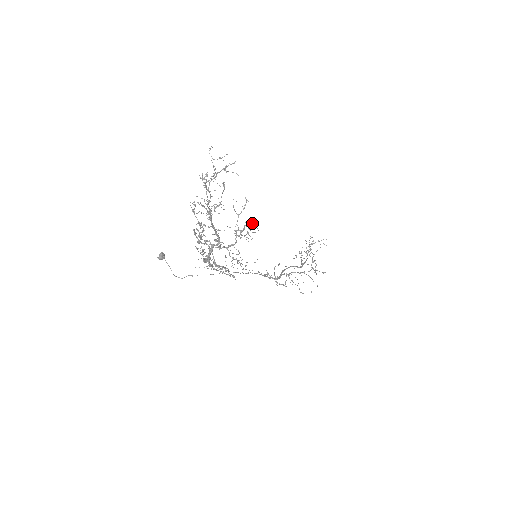
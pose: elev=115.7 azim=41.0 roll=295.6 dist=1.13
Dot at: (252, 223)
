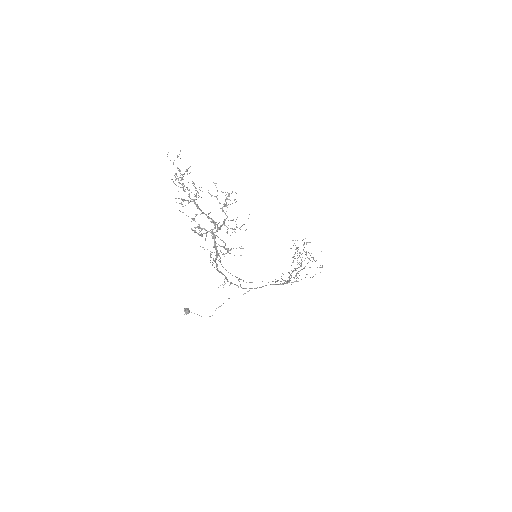
Dot at: (229, 195)
